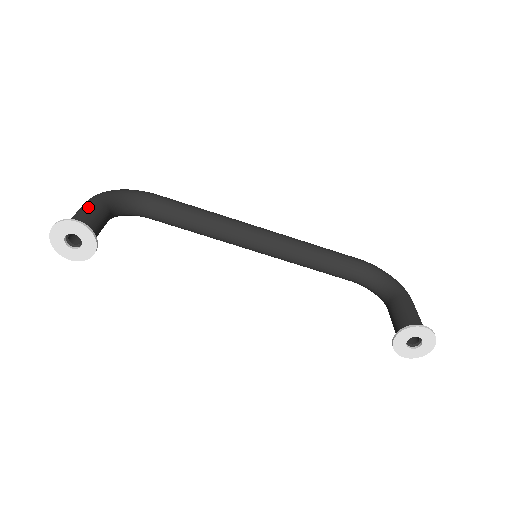
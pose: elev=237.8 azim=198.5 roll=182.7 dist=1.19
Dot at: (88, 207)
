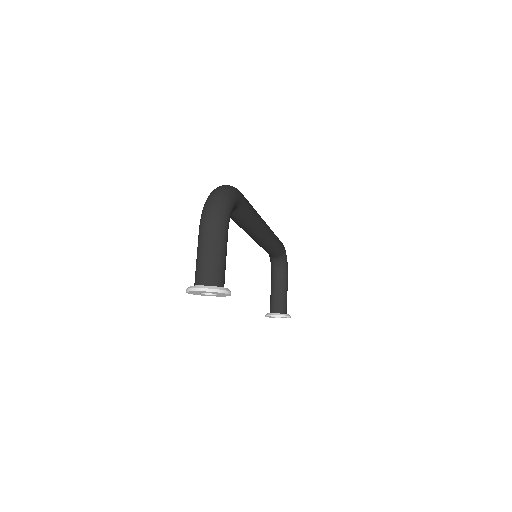
Dot at: (225, 250)
